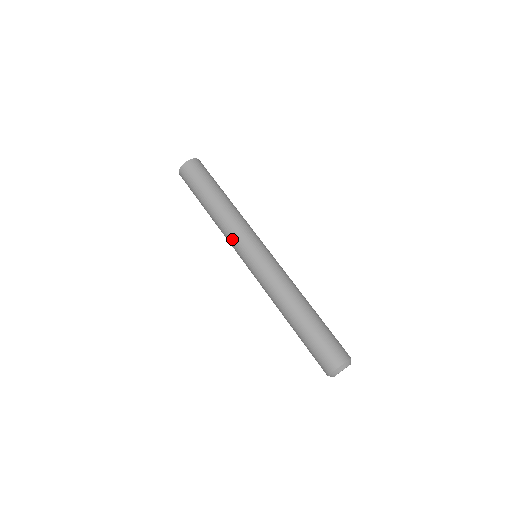
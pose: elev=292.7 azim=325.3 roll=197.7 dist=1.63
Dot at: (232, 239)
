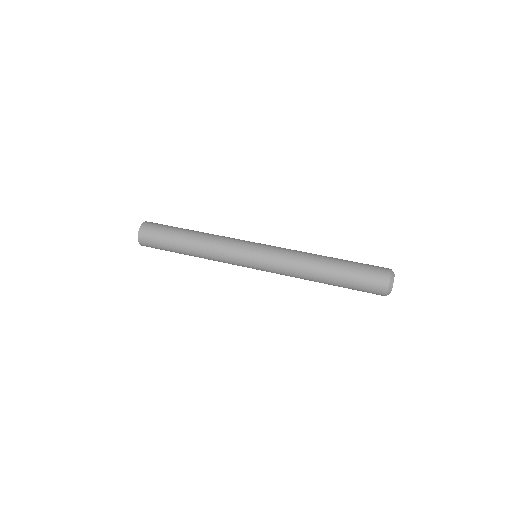
Dot at: (228, 250)
